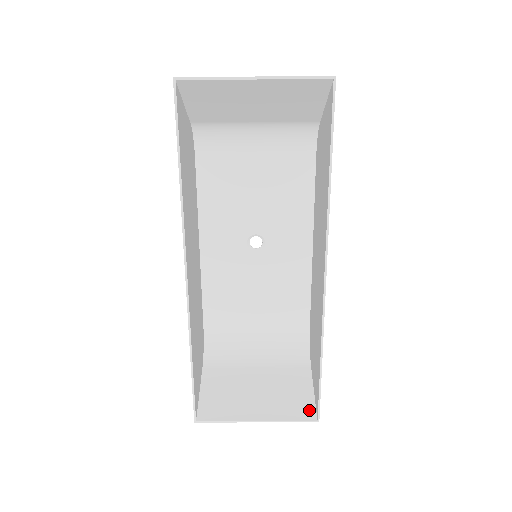
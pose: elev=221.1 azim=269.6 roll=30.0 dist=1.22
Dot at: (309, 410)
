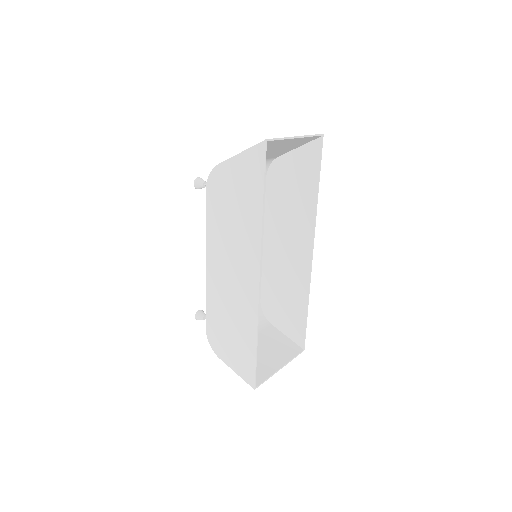
Dot at: (295, 347)
